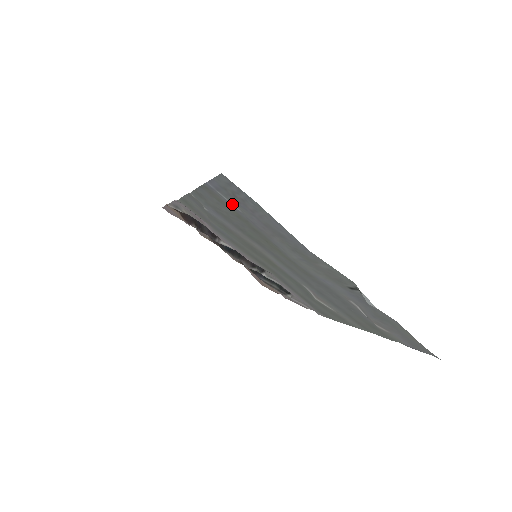
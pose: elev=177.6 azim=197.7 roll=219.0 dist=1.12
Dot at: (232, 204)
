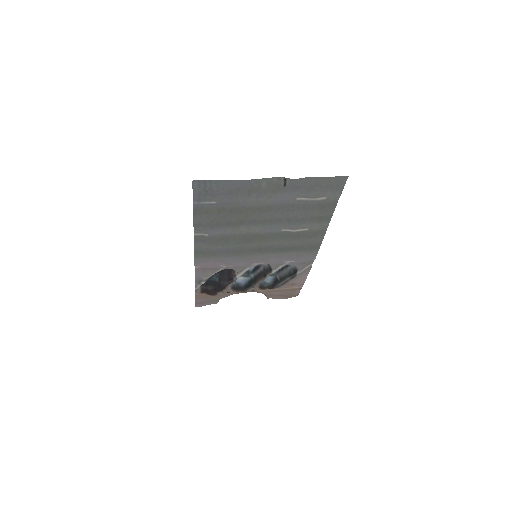
Dot at: (210, 203)
